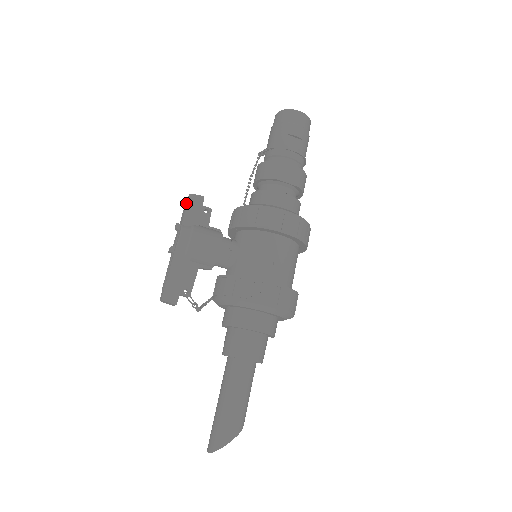
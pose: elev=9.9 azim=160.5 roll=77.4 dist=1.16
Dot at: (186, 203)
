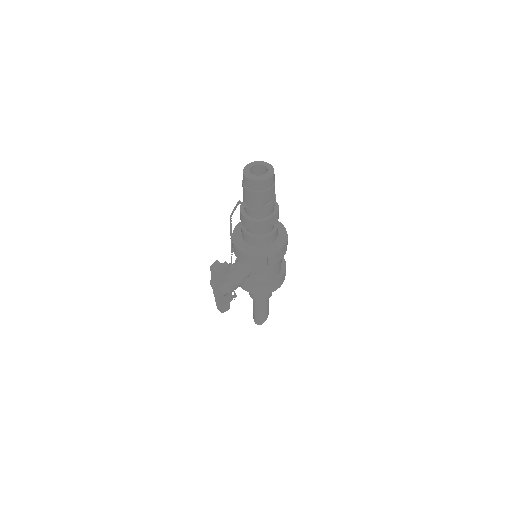
Dot at: (215, 275)
